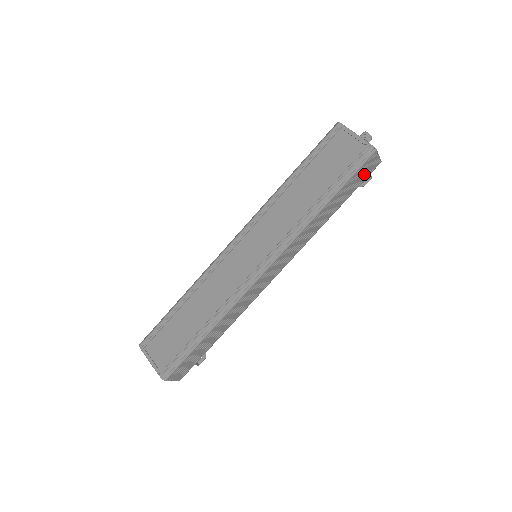
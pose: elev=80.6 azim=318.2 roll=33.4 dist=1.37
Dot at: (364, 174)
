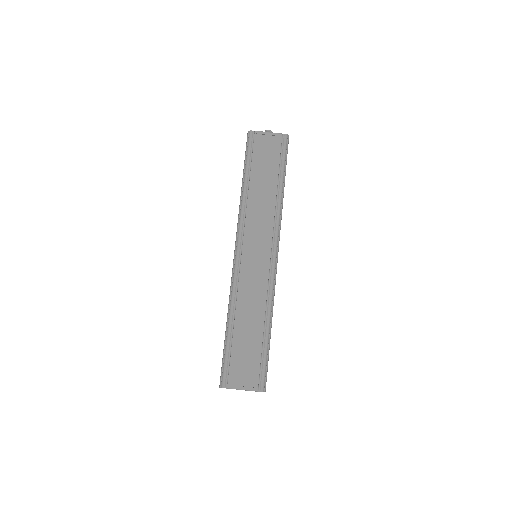
Dot at: occluded
